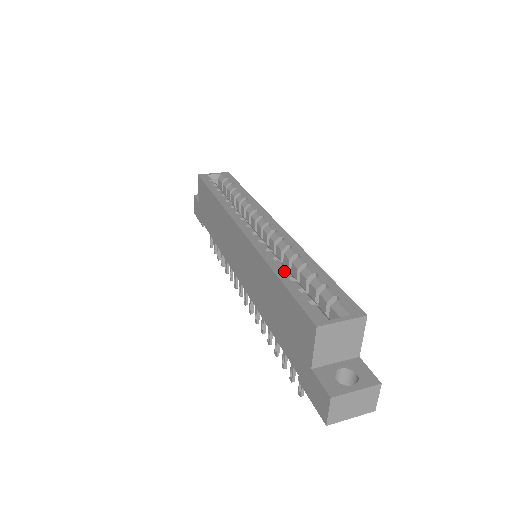
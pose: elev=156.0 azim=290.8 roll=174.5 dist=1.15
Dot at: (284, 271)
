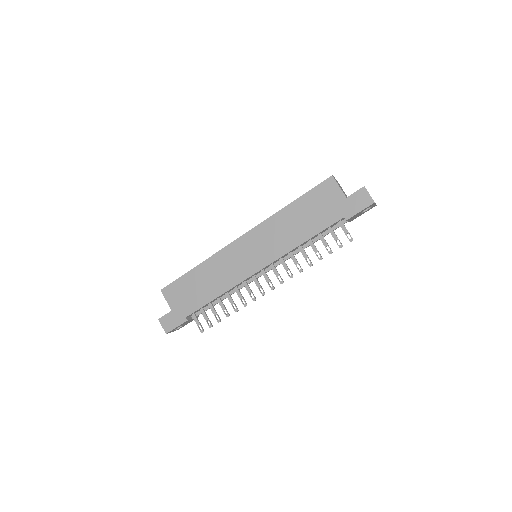
Dot at: occluded
